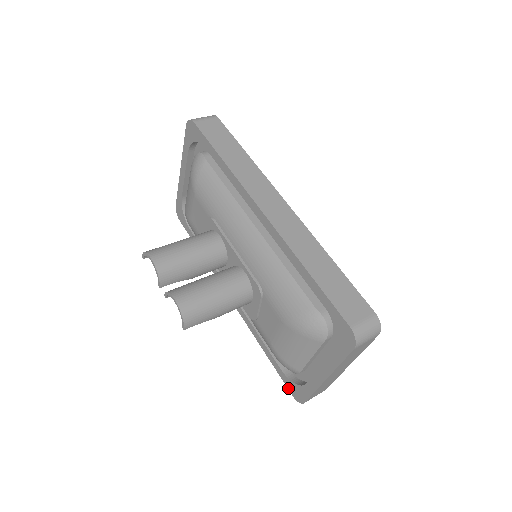
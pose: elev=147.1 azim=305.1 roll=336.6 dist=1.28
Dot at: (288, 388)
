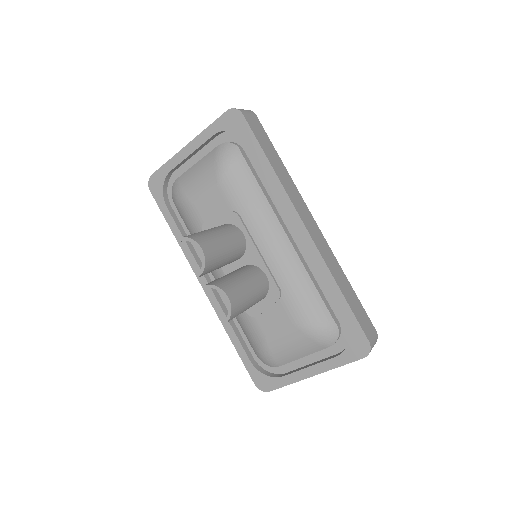
Dot at: (252, 377)
